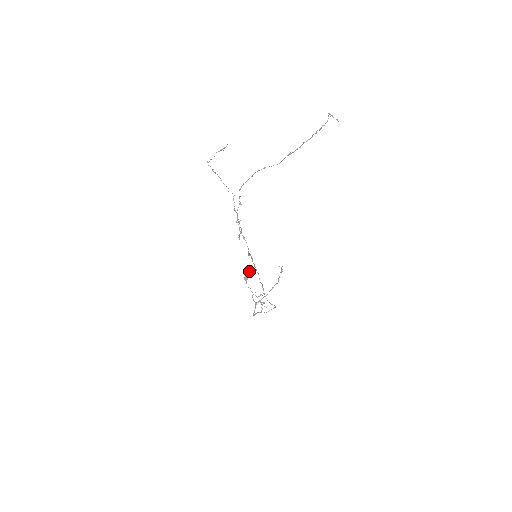
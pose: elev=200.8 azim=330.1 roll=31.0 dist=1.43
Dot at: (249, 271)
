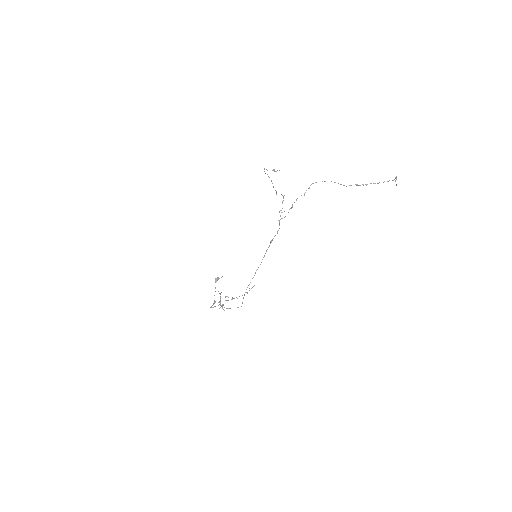
Dot at: (222, 276)
